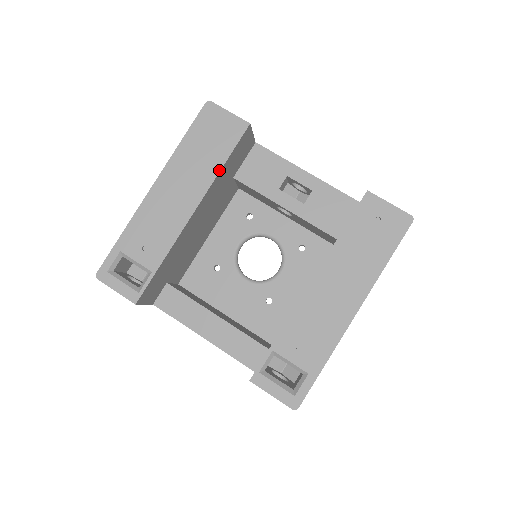
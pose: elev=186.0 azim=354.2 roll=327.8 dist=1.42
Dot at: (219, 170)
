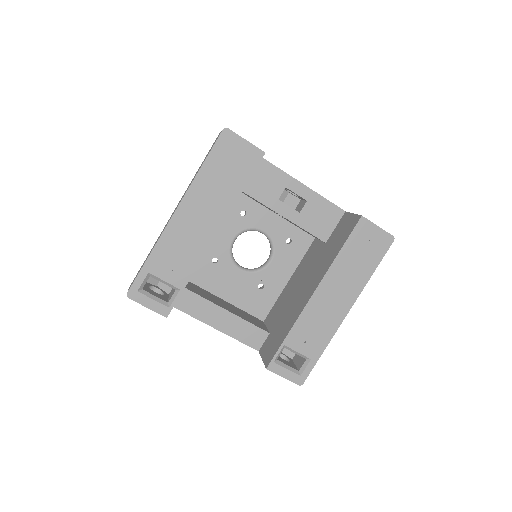
Dot at: (238, 197)
